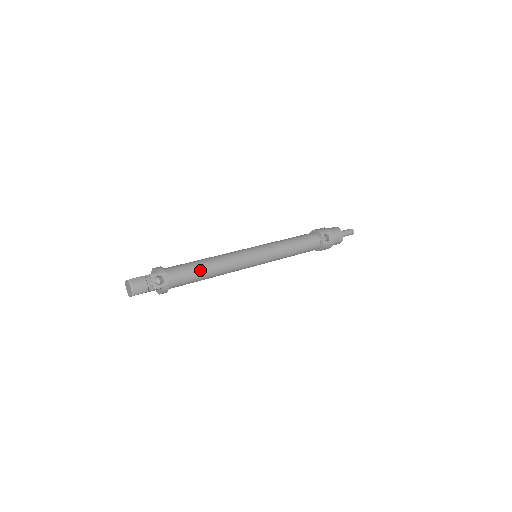
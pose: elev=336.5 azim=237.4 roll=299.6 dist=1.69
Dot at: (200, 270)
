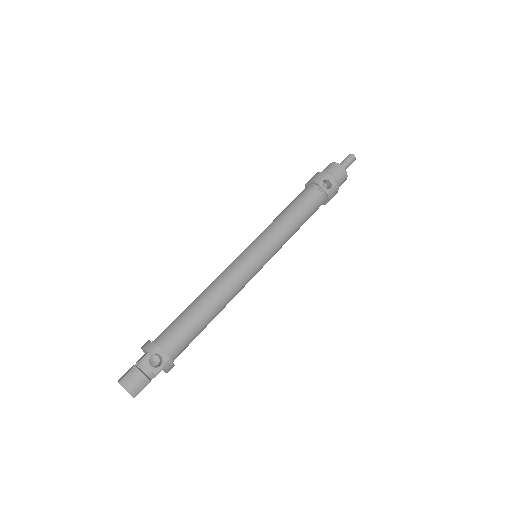
Dot at: (198, 317)
